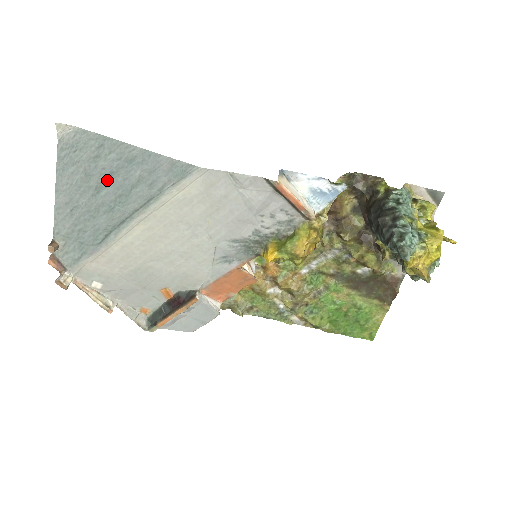
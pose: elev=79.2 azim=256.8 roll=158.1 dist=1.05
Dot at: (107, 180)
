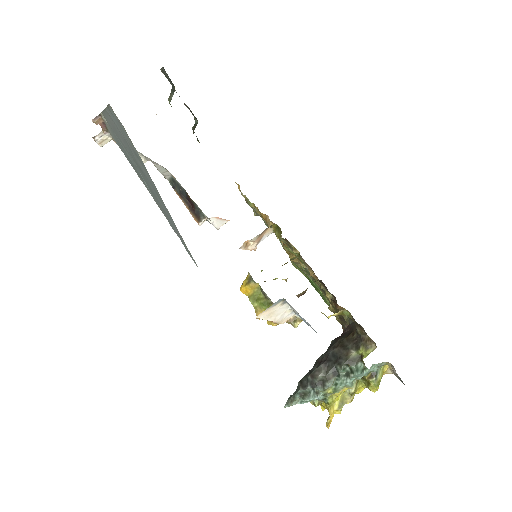
Dot at: (141, 169)
